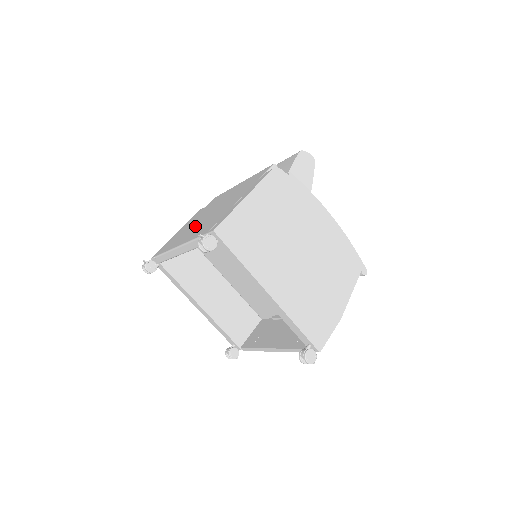
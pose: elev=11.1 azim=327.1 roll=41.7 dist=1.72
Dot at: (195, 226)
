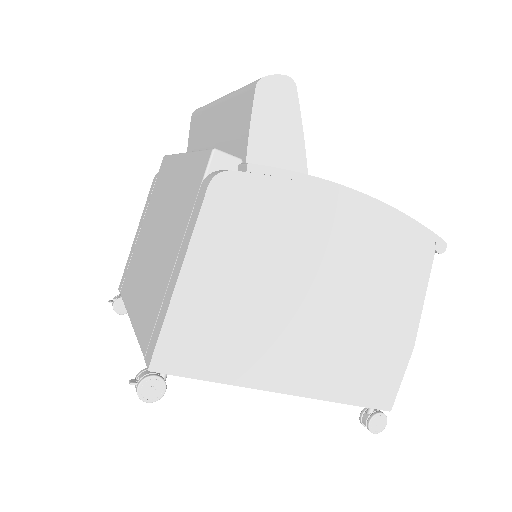
Dot at: (143, 265)
